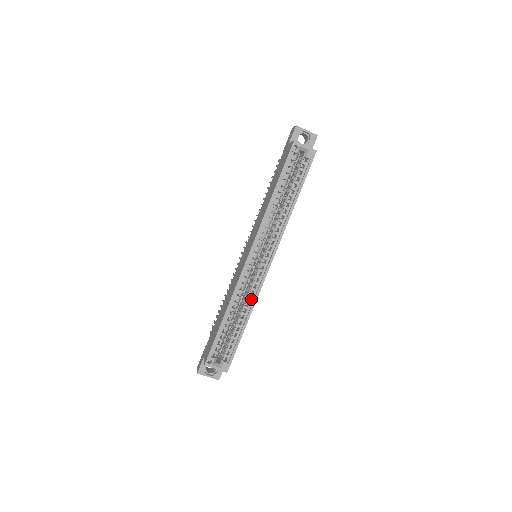
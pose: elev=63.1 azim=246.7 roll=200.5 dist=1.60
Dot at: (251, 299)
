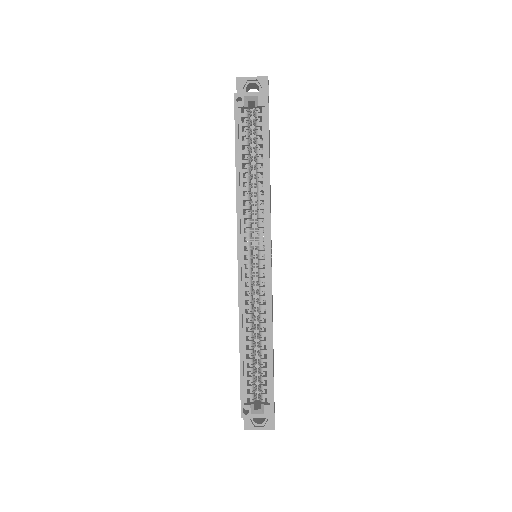
Dot at: occluded
